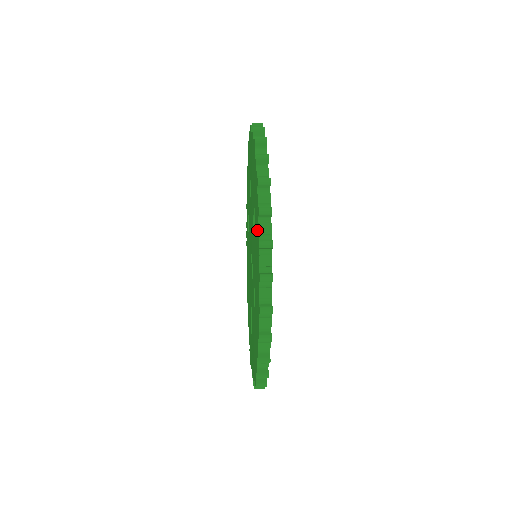
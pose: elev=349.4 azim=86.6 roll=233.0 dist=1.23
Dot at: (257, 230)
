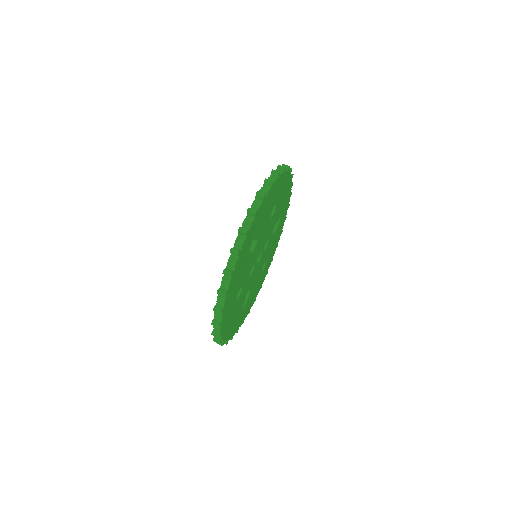
Dot at: occluded
